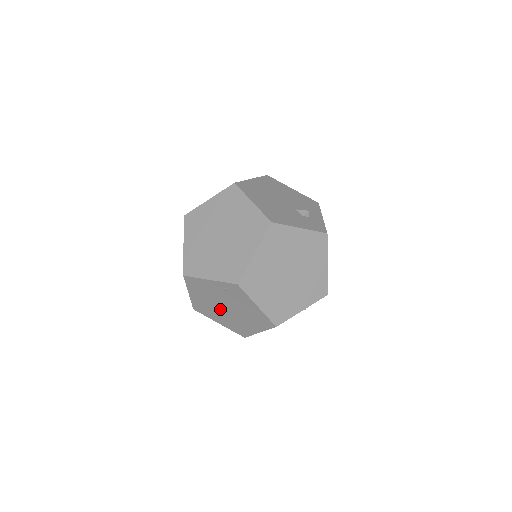
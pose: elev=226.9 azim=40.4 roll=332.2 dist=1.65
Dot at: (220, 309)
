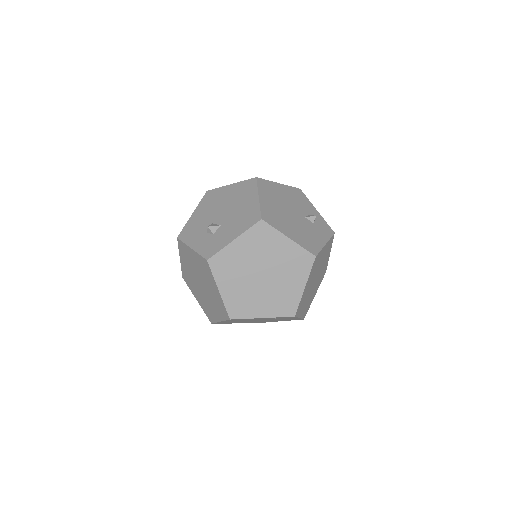
Dot at: (249, 321)
